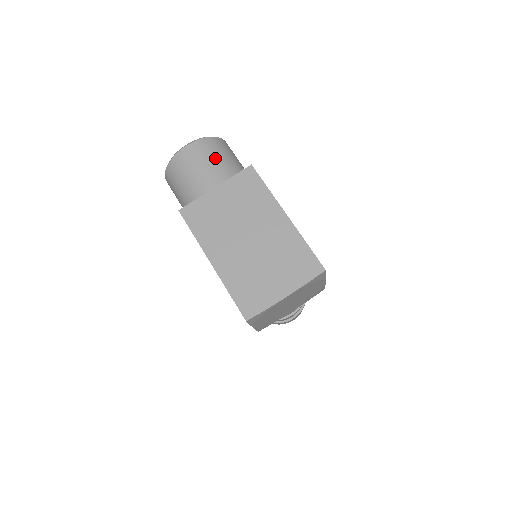
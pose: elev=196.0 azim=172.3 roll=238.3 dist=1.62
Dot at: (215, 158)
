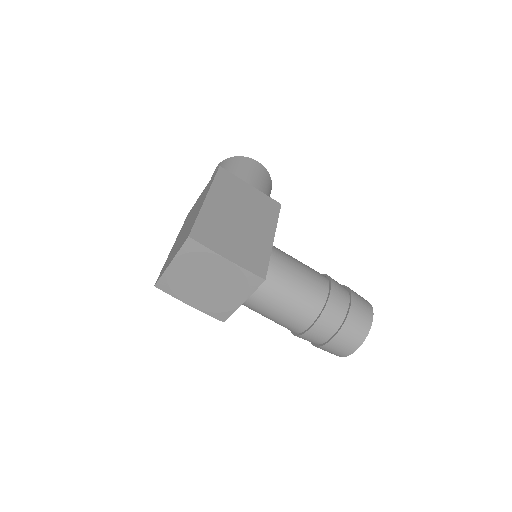
Dot at: occluded
